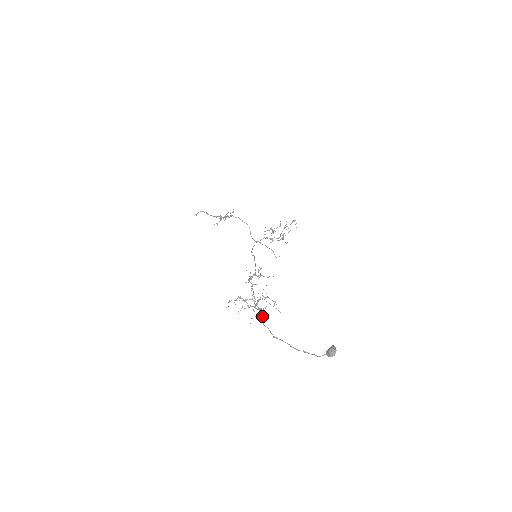
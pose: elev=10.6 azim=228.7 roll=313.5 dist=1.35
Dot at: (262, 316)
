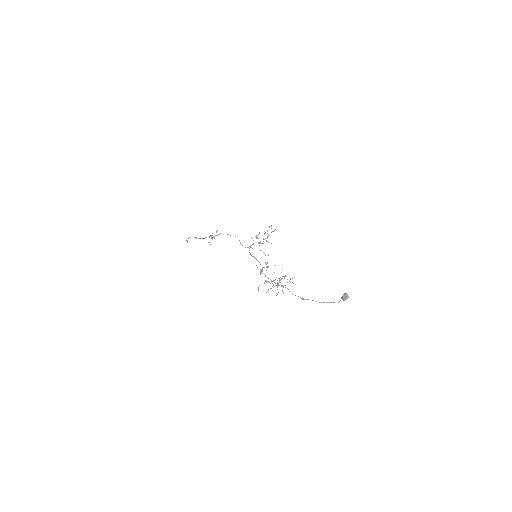
Dot at: (288, 289)
